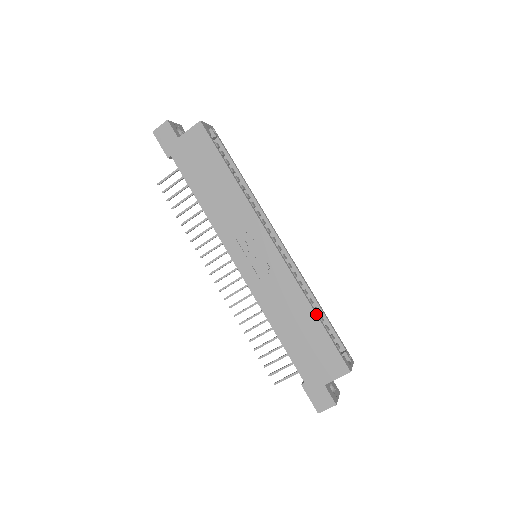
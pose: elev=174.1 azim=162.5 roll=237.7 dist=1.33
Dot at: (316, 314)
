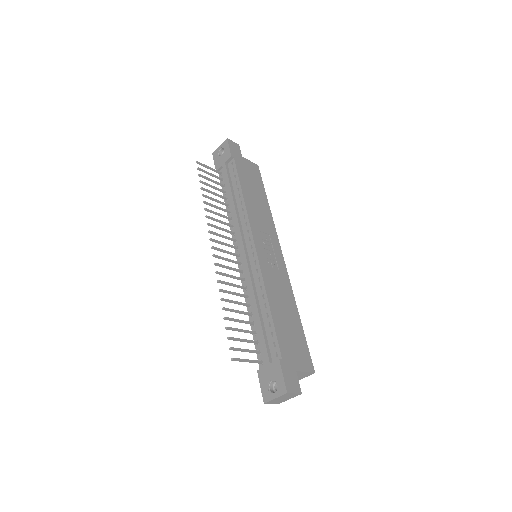
Dot at: occluded
